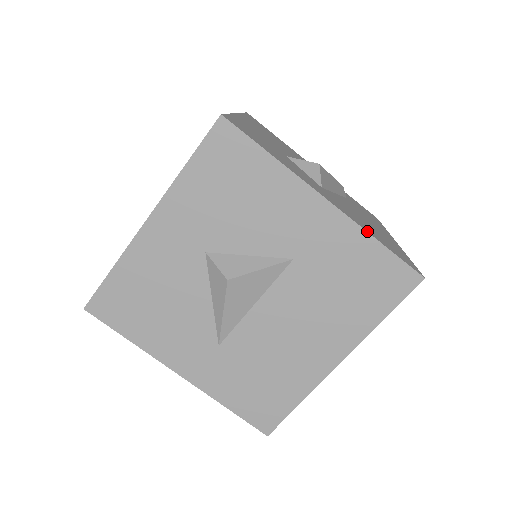
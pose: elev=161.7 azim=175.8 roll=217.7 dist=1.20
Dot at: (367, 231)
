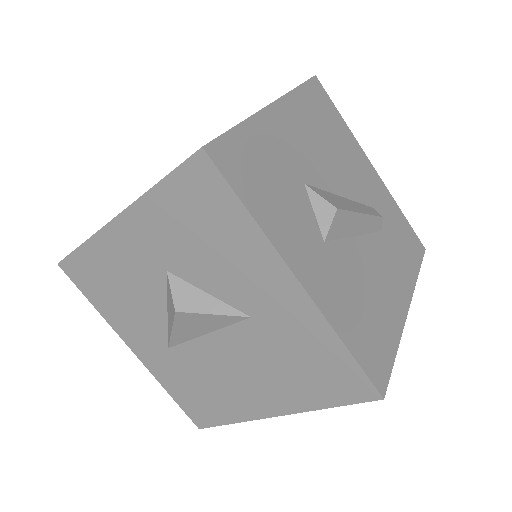
Dot at: (336, 329)
